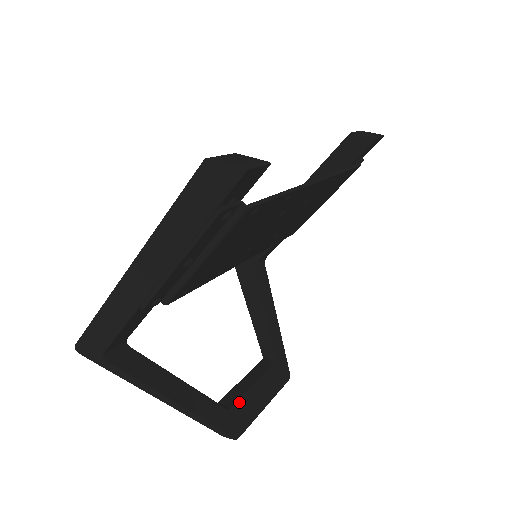
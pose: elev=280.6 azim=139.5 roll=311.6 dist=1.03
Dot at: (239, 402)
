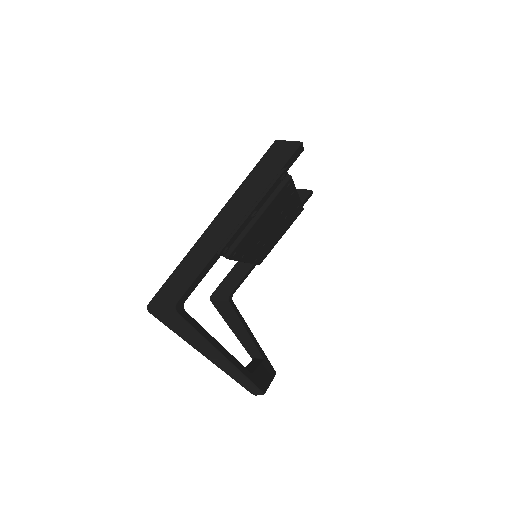
Dot at: (255, 372)
